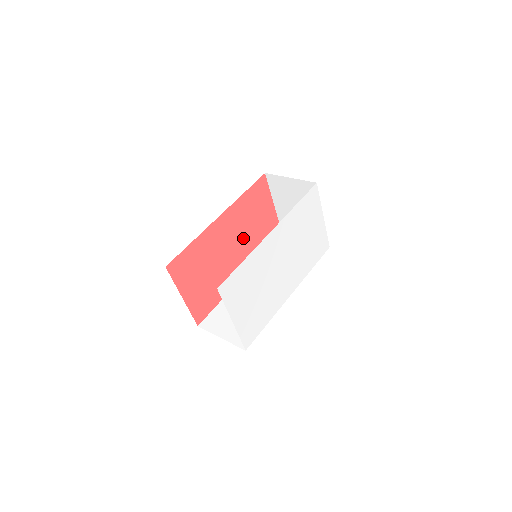
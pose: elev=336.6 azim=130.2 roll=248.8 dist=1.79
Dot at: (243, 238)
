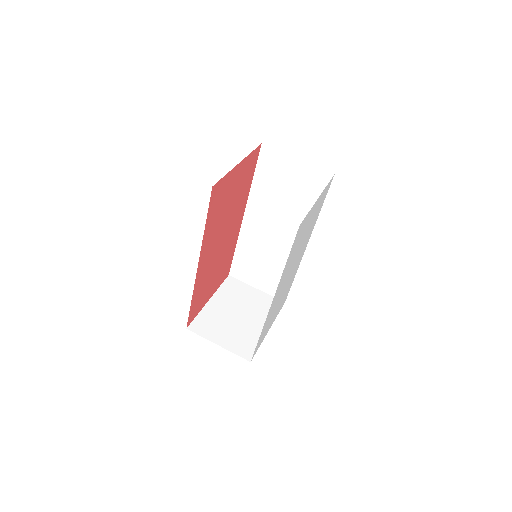
Dot at: (226, 222)
